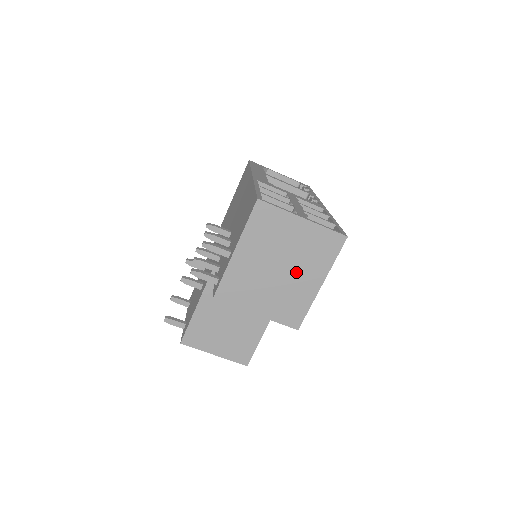
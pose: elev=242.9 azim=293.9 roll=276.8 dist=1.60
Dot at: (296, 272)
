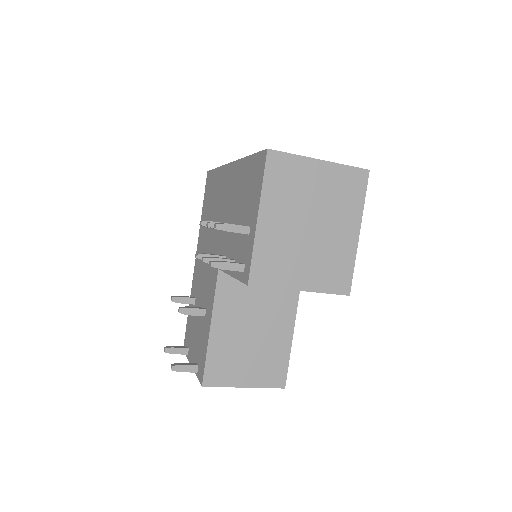
Dot at: (329, 225)
